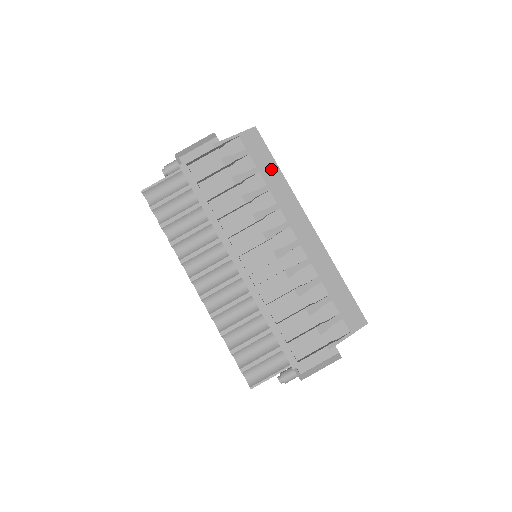
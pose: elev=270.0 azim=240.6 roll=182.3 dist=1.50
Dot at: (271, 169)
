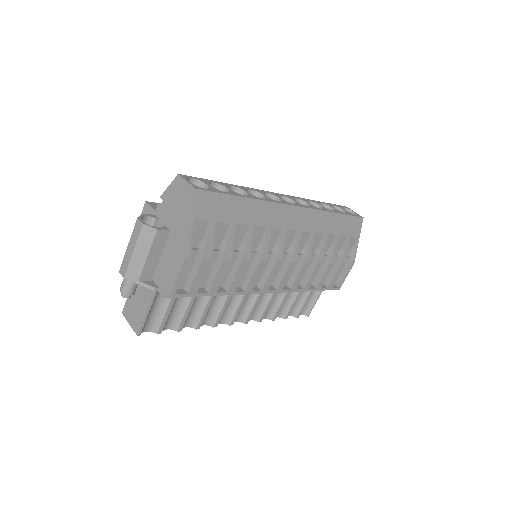
Dot at: (241, 208)
